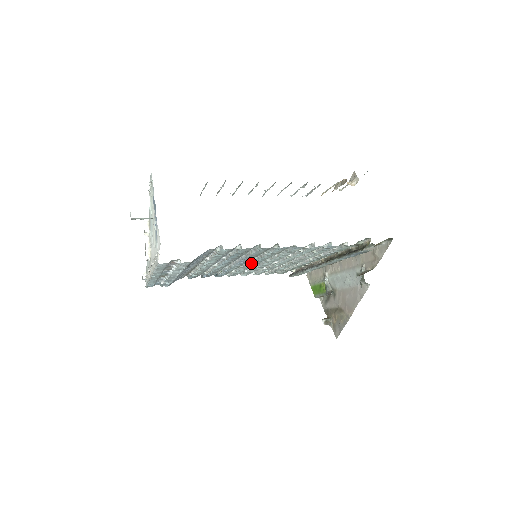
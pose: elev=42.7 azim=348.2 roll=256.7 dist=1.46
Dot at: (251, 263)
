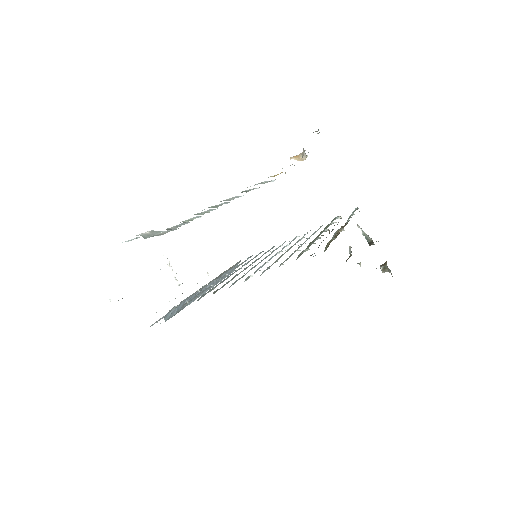
Dot at: occluded
